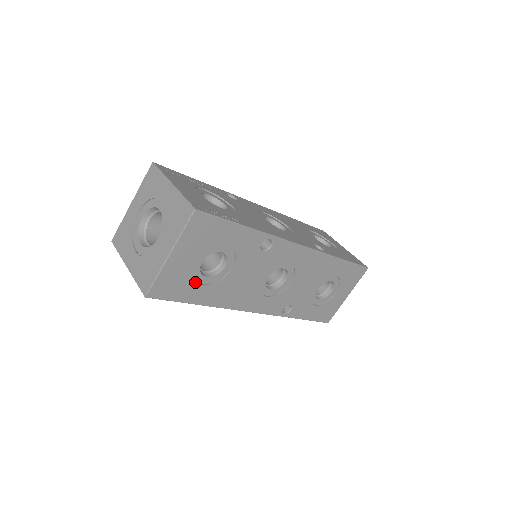
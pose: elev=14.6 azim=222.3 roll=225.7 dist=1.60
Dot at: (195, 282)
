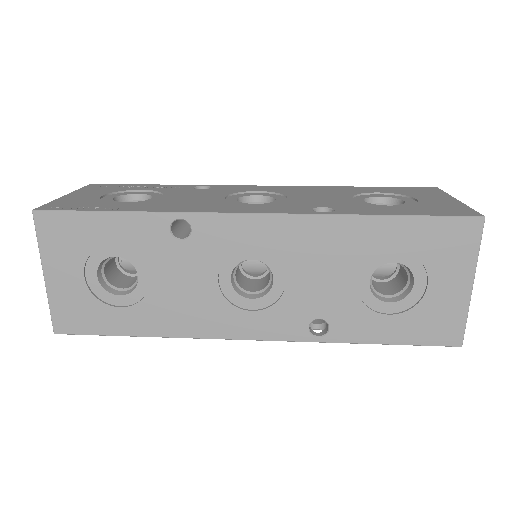
Dot at: (107, 305)
